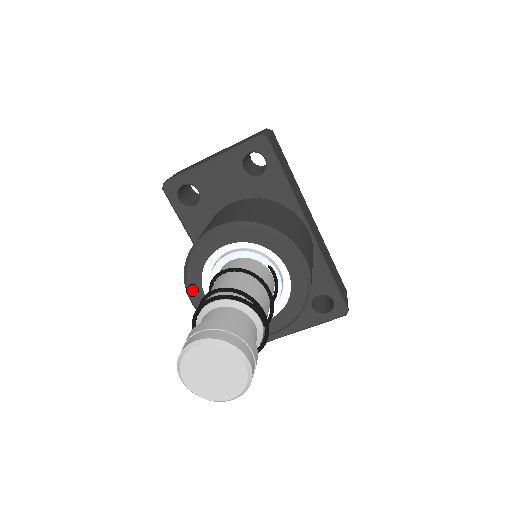
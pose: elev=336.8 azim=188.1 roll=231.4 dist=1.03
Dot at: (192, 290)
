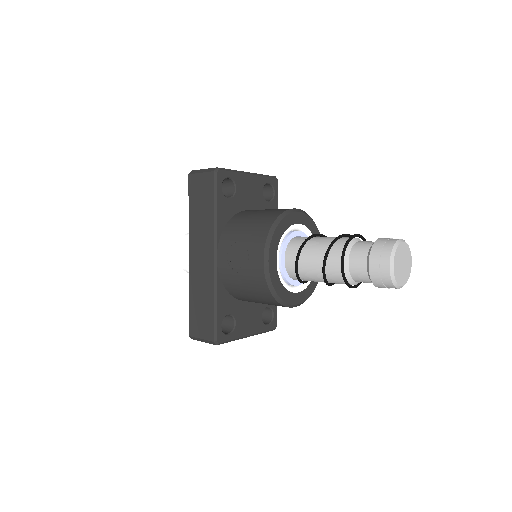
Dot at: (272, 247)
